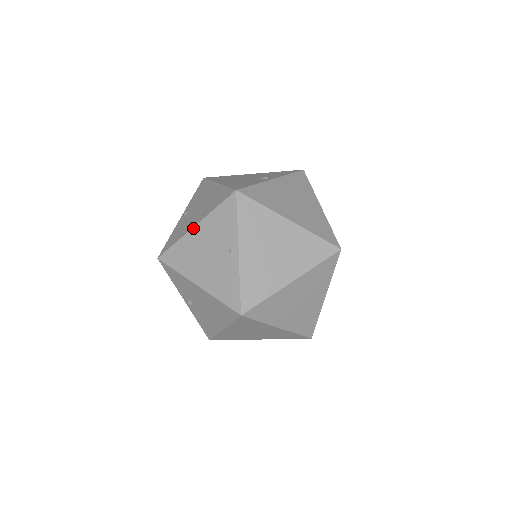
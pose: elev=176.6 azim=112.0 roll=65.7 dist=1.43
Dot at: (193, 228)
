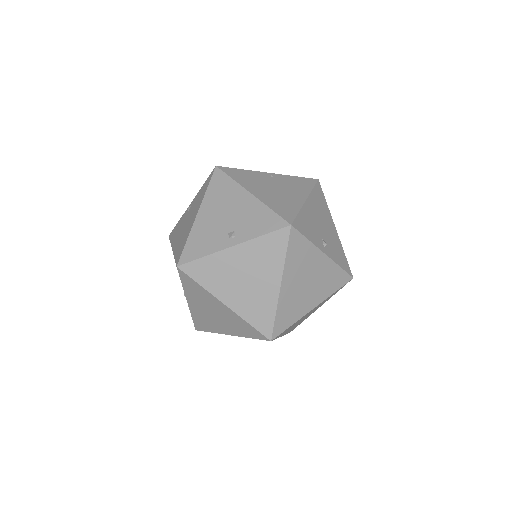
Dot at: (172, 250)
